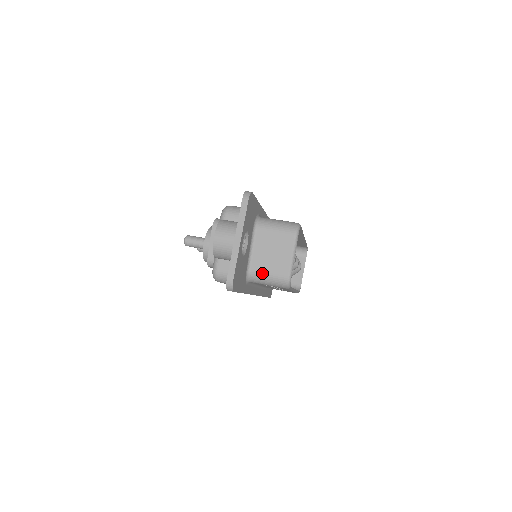
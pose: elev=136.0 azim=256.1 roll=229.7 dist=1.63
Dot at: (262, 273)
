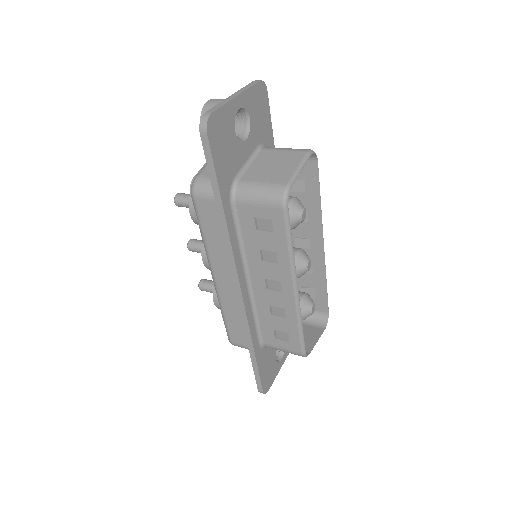
Dot at: (254, 181)
